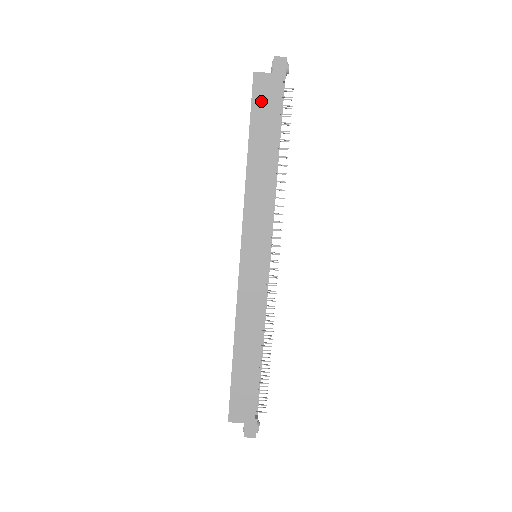
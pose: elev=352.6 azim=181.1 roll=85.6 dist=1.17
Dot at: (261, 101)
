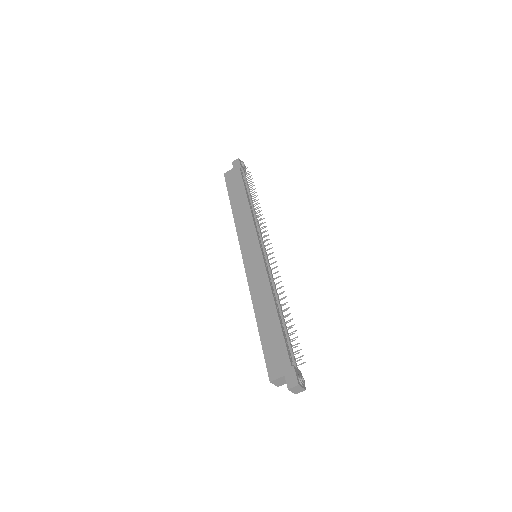
Dot at: (231, 181)
